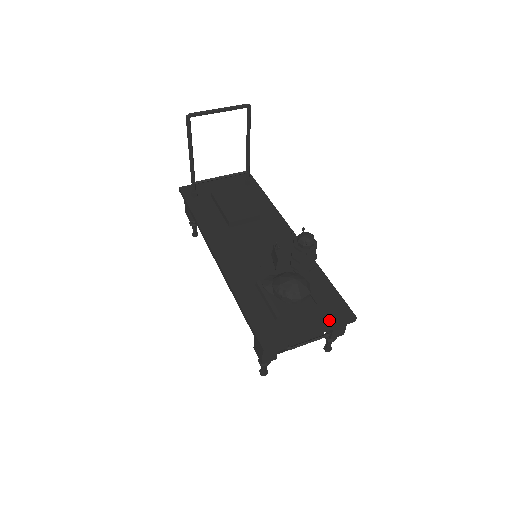
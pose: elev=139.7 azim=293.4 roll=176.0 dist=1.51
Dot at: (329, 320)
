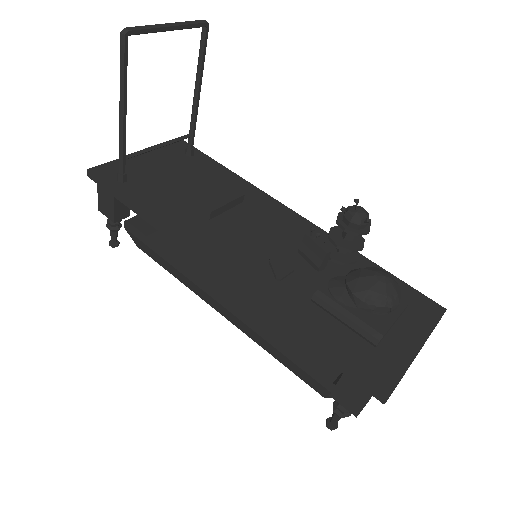
Dot at: (424, 323)
